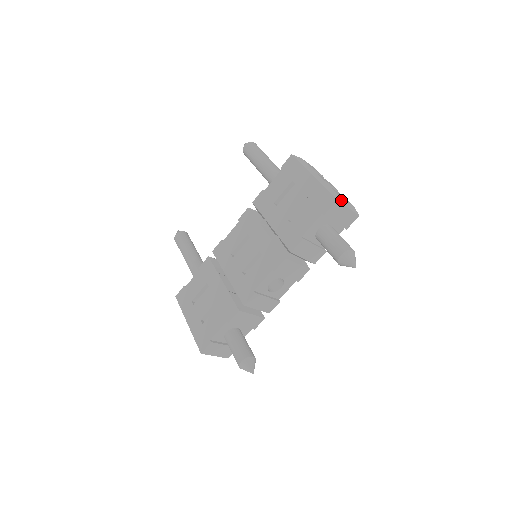
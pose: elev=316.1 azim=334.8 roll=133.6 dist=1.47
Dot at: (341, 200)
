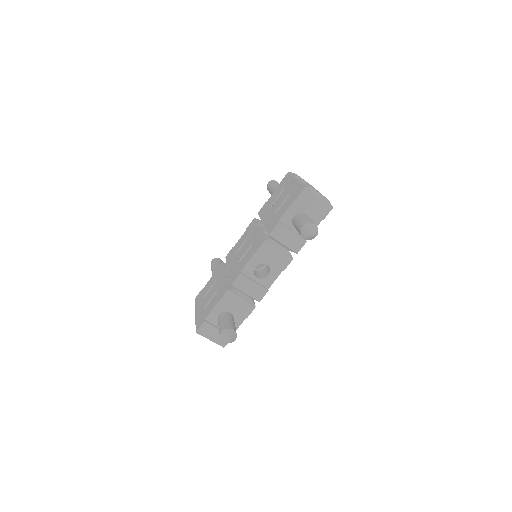
Dot at: (311, 189)
